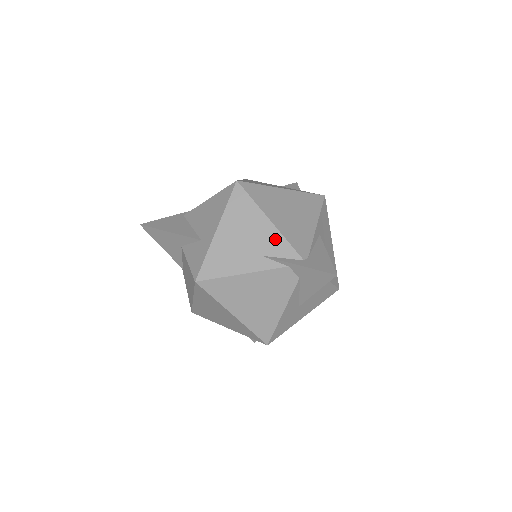
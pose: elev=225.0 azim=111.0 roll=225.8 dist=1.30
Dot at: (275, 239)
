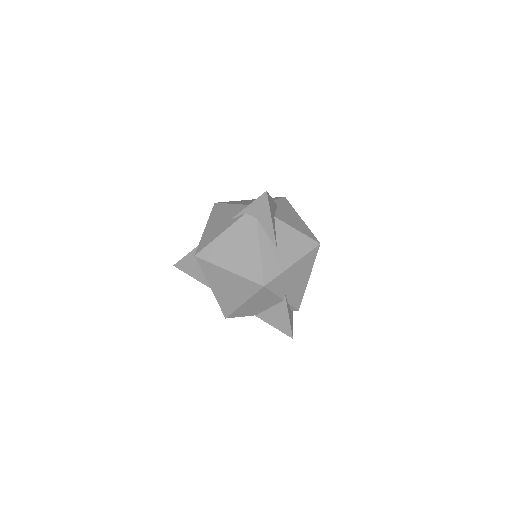
Dot at: (236, 209)
